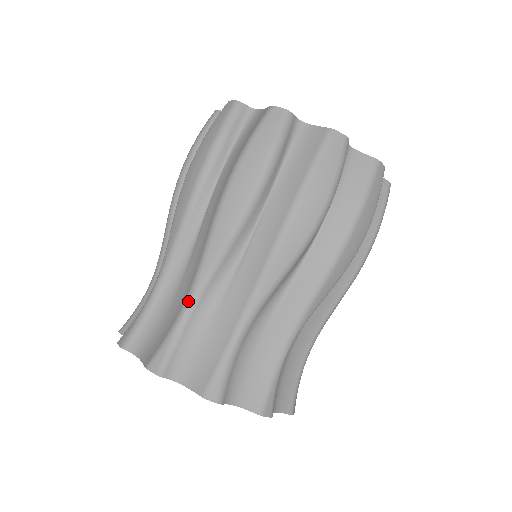
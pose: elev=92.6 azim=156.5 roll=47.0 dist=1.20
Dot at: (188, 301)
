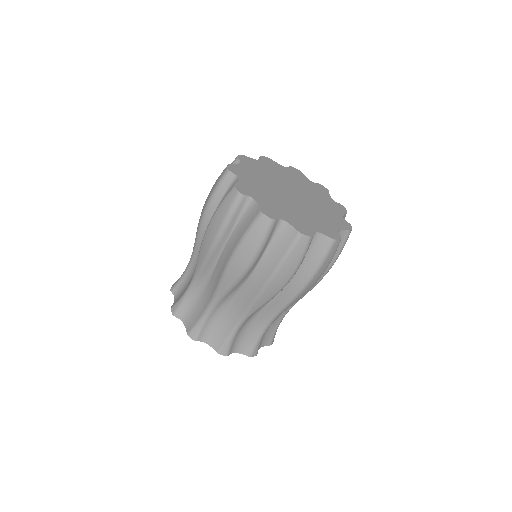
Dot at: (209, 307)
